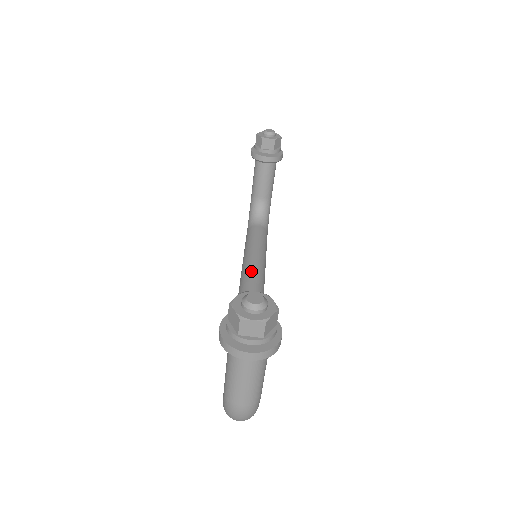
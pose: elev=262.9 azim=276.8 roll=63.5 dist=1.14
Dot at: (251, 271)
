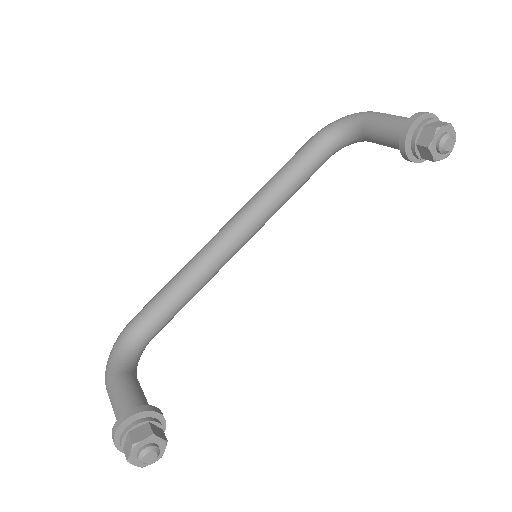
Dot at: (252, 225)
